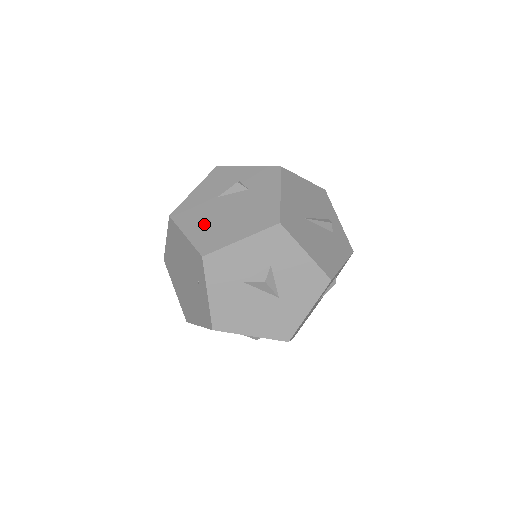
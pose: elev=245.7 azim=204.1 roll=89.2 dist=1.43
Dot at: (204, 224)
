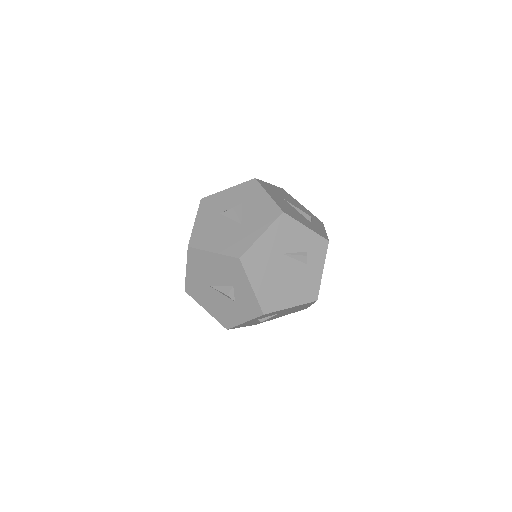
Dot at: occluded
